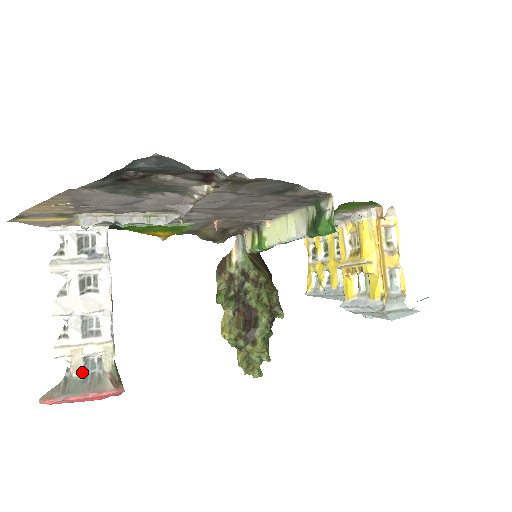
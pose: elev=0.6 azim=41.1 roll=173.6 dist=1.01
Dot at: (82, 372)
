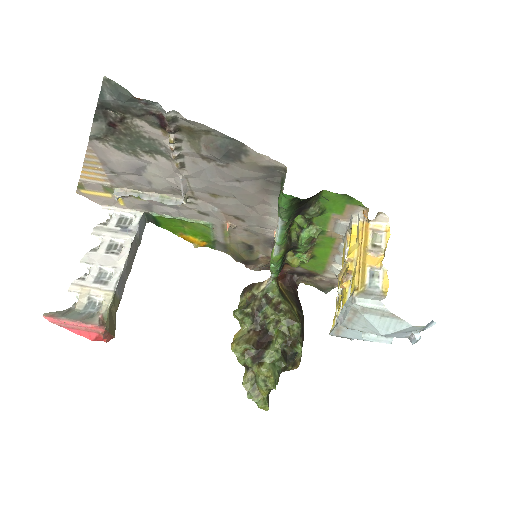
Dot at: (83, 307)
